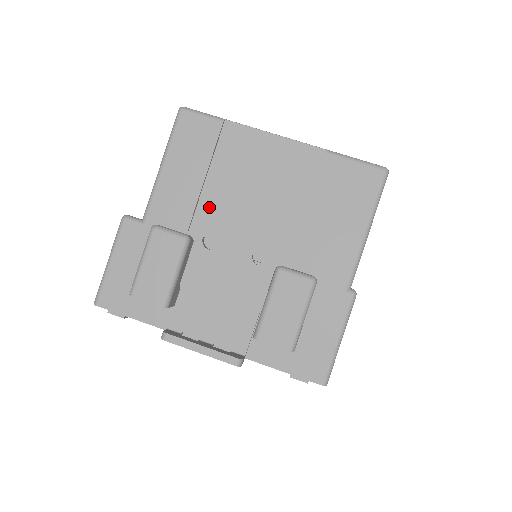
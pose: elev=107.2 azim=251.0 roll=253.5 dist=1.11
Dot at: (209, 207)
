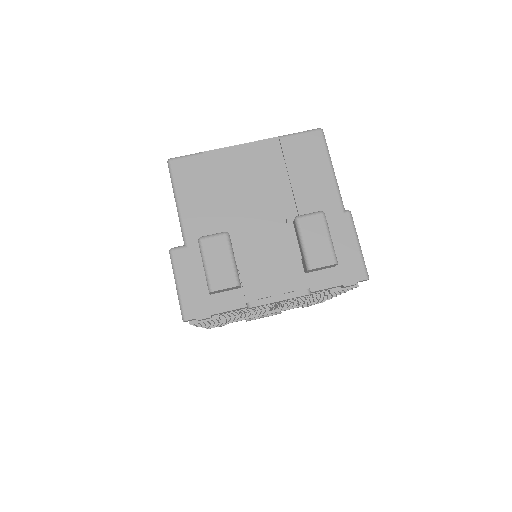
Dot at: (225, 211)
